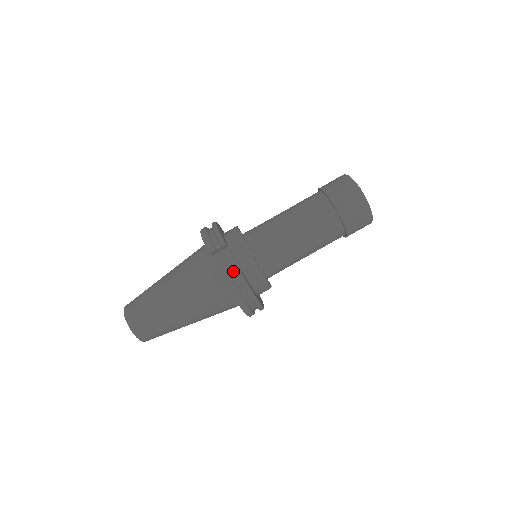
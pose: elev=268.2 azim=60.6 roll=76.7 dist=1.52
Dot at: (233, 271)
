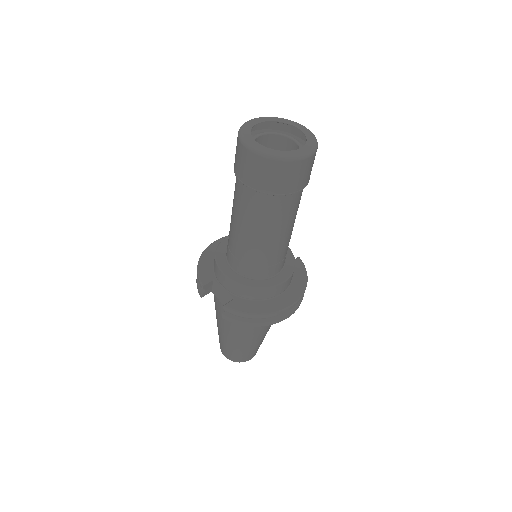
Dot at: (230, 300)
